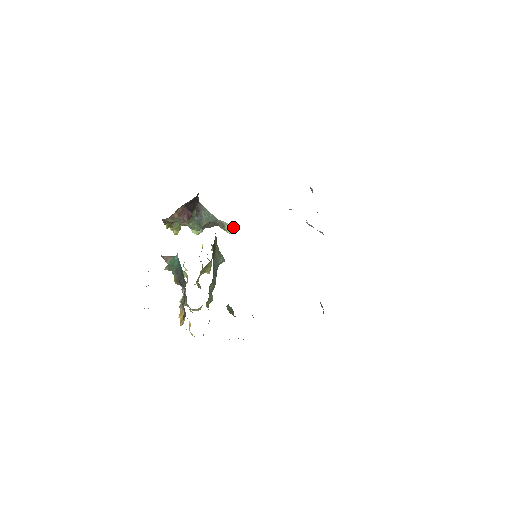
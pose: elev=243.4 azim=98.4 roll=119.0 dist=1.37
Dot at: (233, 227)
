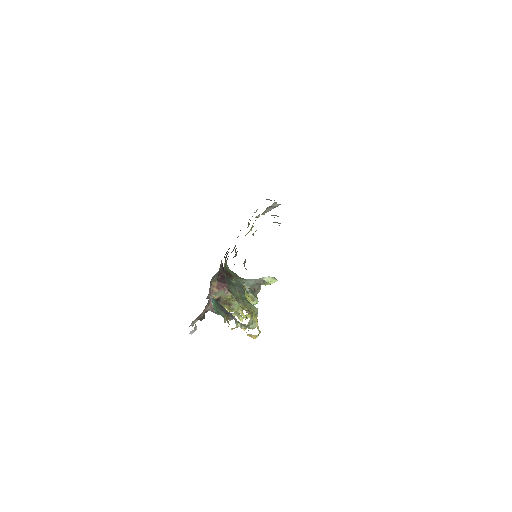
Dot at: (271, 277)
